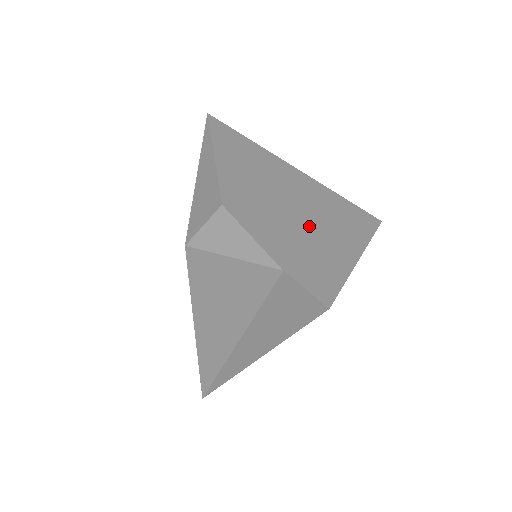
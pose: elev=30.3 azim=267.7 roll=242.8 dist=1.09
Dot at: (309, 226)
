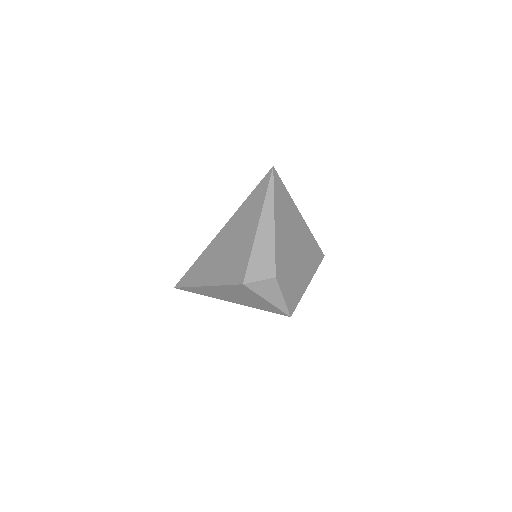
Dot at: (302, 277)
